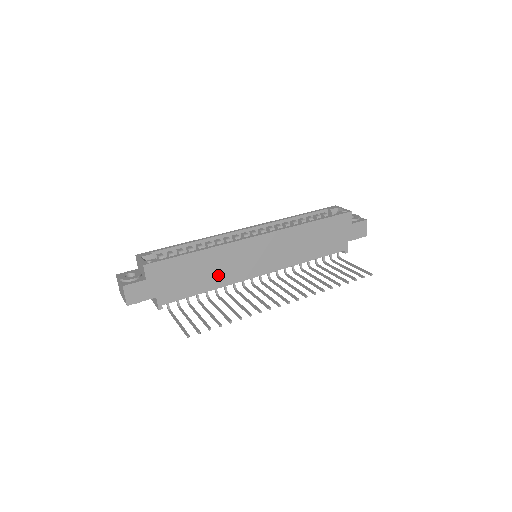
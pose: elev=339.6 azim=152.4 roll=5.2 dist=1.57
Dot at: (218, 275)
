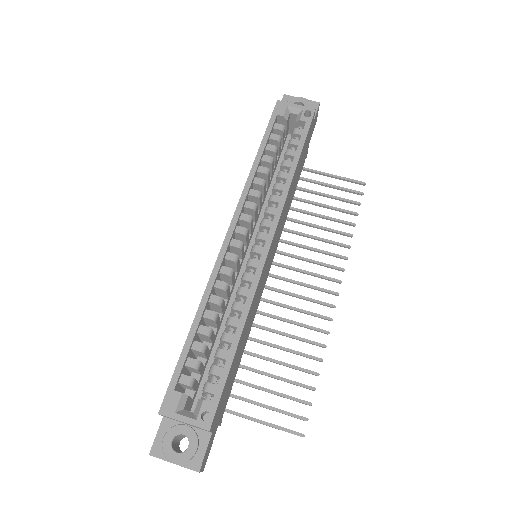
Dot at: (249, 326)
